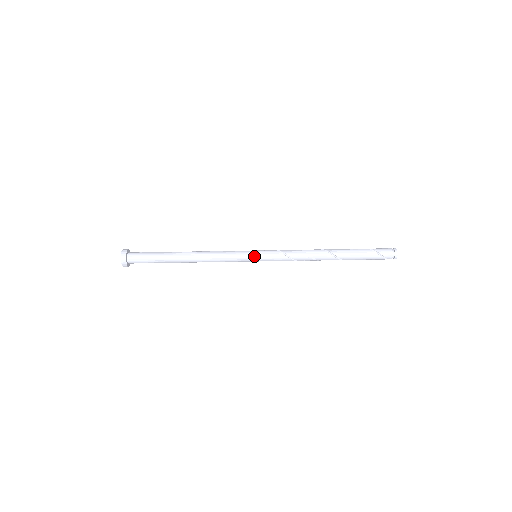
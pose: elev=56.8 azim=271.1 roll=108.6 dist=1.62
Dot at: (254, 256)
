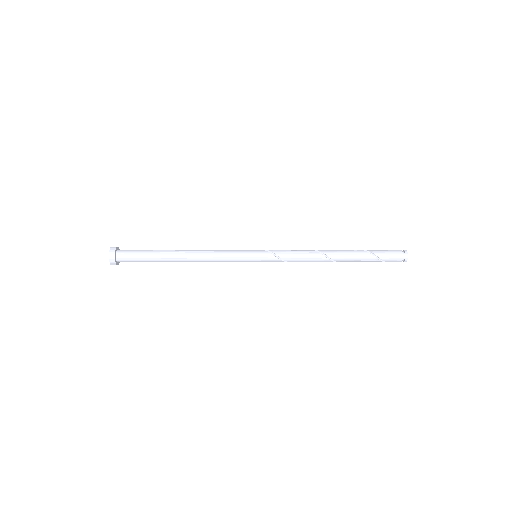
Dot at: occluded
